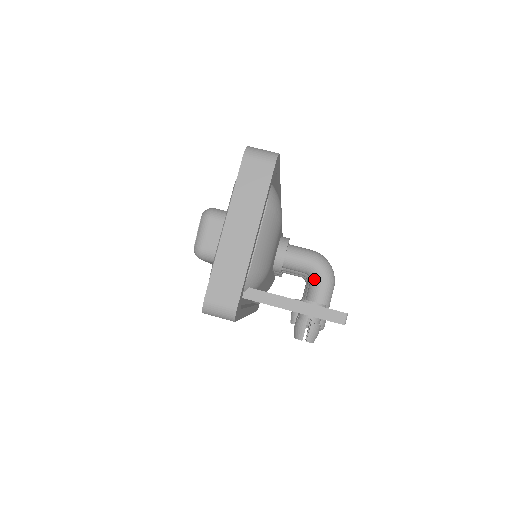
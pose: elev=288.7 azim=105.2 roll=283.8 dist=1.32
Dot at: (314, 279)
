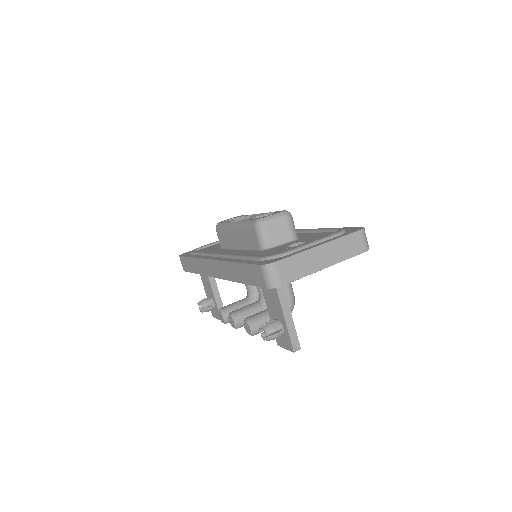
Dot at: occluded
